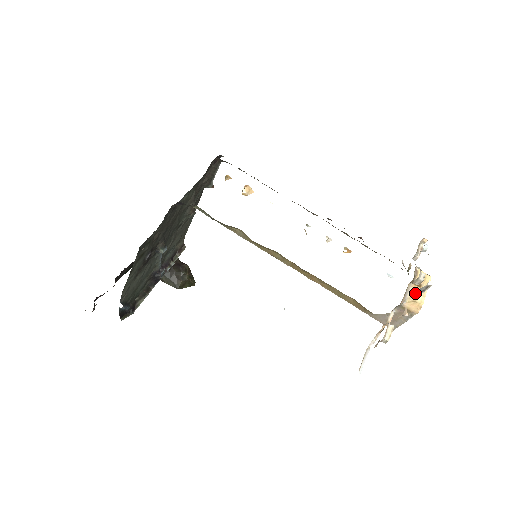
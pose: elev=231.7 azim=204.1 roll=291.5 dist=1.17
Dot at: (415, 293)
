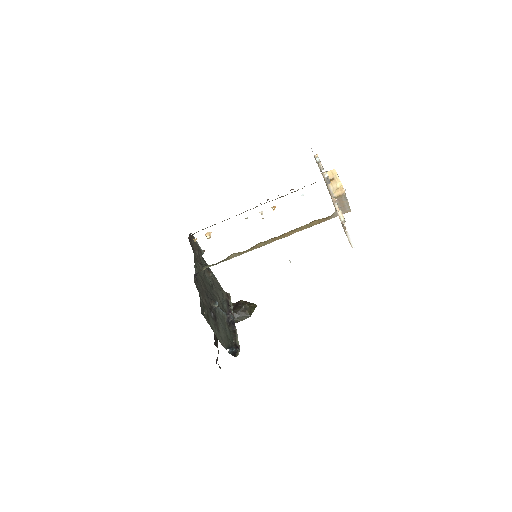
Dot at: (334, 185)
